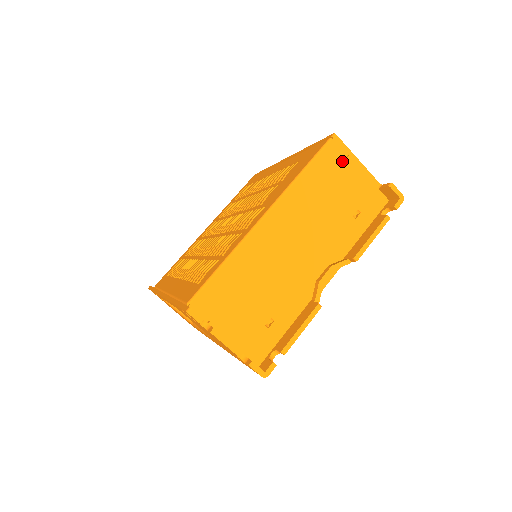
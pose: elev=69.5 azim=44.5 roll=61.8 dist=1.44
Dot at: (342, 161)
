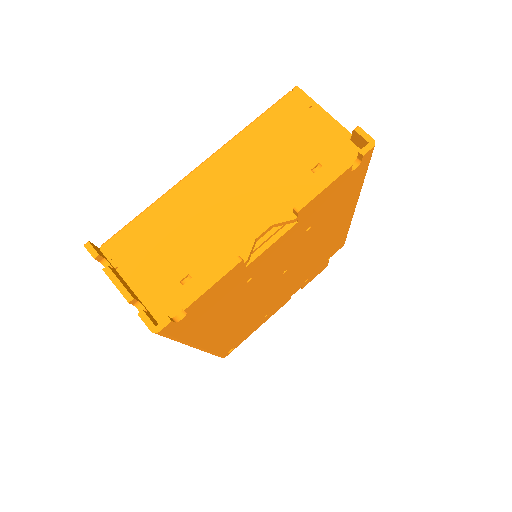
Dot at: (302, 112)
